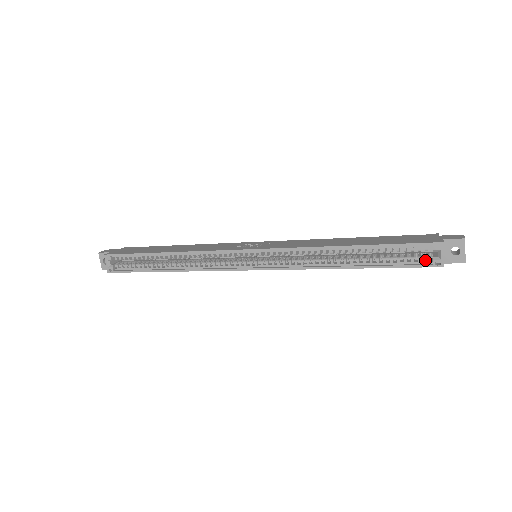
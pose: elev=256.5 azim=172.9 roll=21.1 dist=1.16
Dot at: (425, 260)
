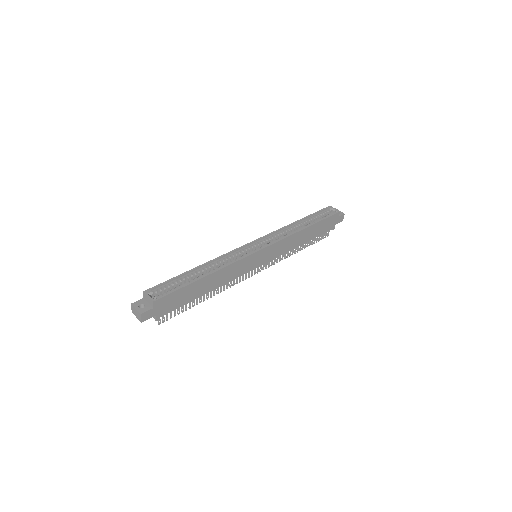
Dot at: occluded
